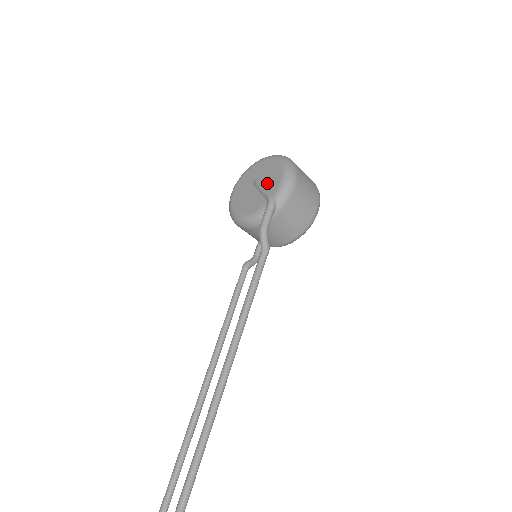
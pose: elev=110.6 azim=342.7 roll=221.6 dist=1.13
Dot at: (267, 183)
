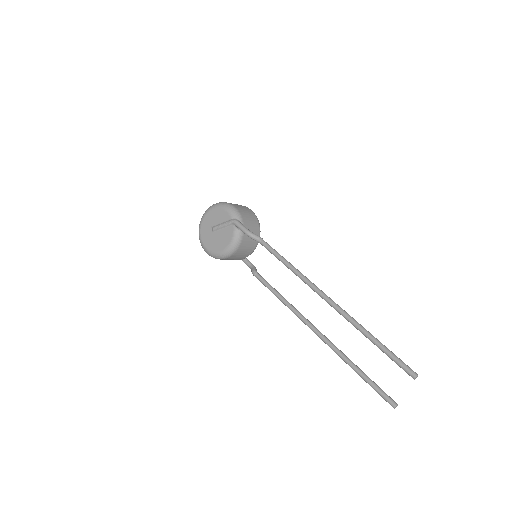
Dot at: (220, 221)
